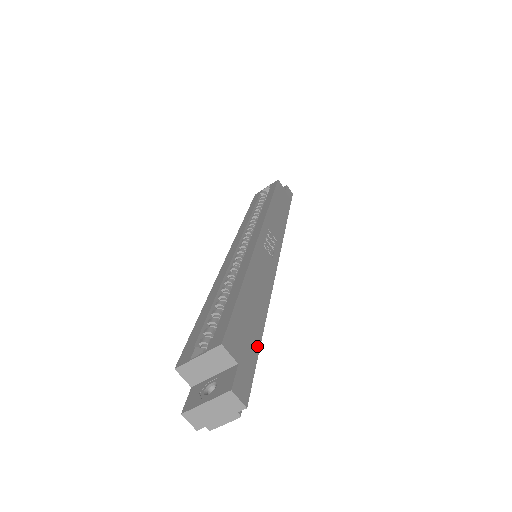
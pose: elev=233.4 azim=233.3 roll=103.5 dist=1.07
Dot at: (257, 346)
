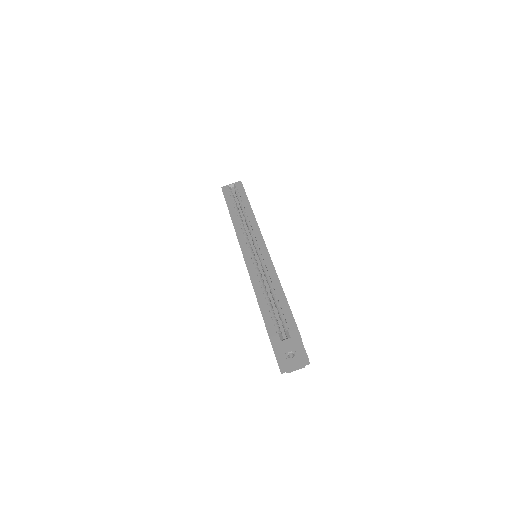
Dot at: occluded
